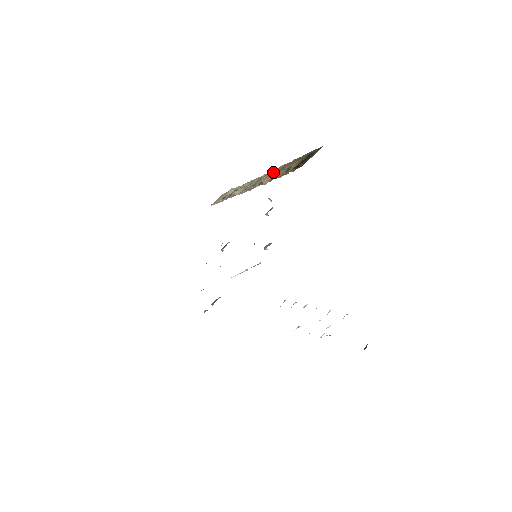
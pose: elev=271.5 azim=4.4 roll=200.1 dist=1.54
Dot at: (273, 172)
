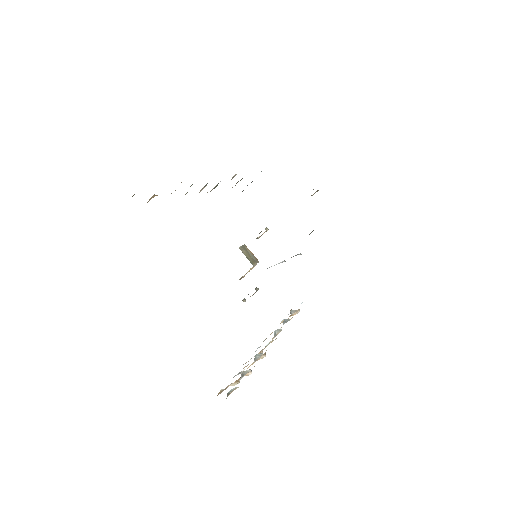
Dot at: occluded
